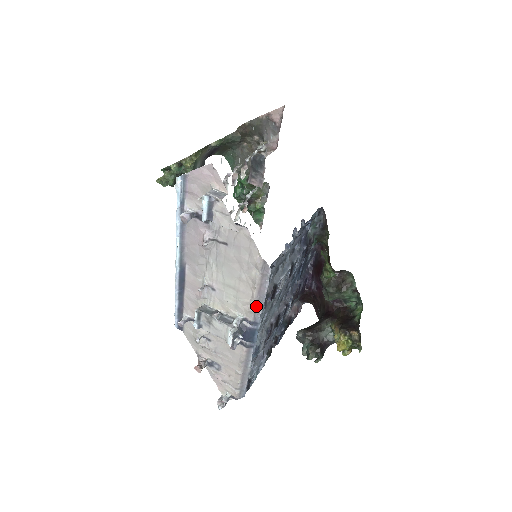
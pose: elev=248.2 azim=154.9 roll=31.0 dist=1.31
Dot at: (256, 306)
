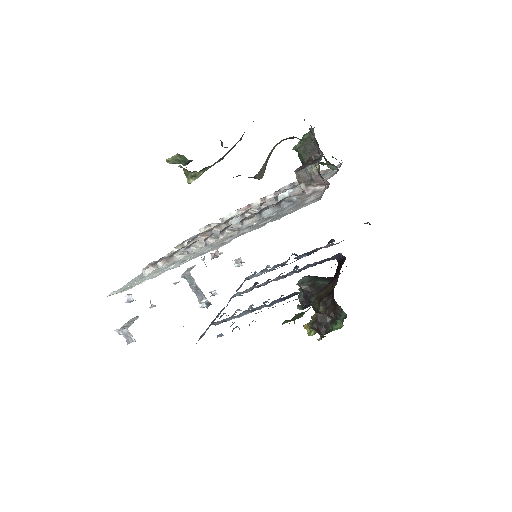
Dot at: occluded
